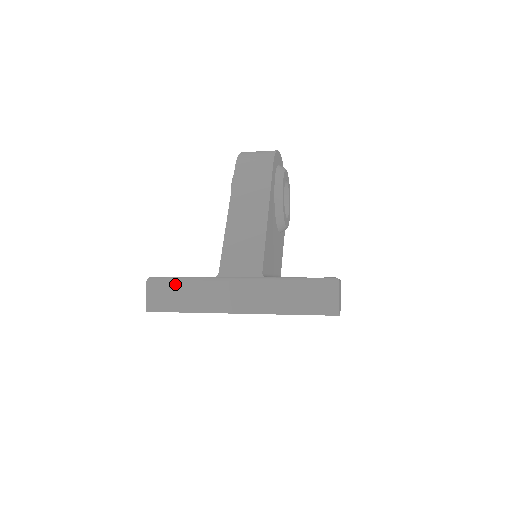
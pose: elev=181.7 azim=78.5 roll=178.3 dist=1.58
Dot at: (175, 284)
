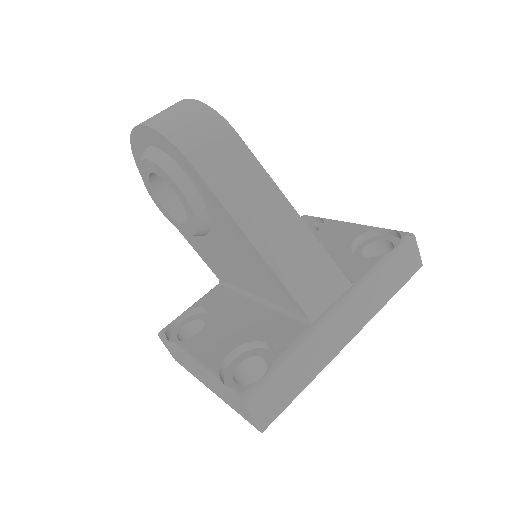
Dot at: (279, 374)
